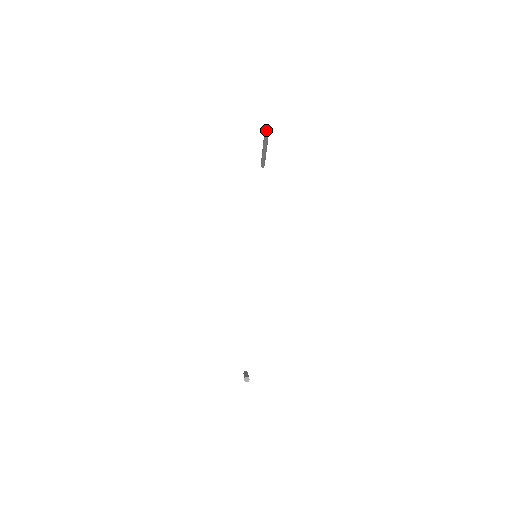
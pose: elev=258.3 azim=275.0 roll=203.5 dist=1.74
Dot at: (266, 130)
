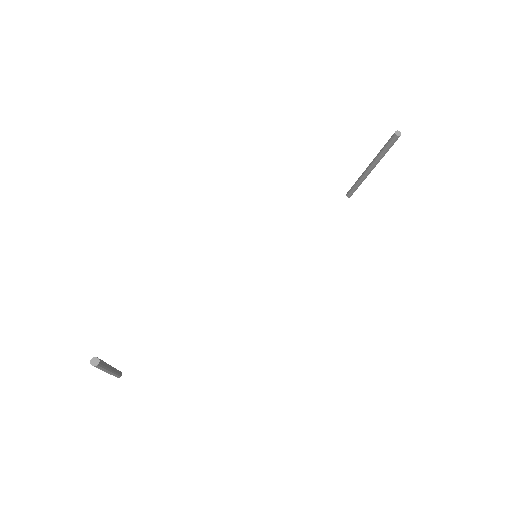
Dot at: (393, 136)
